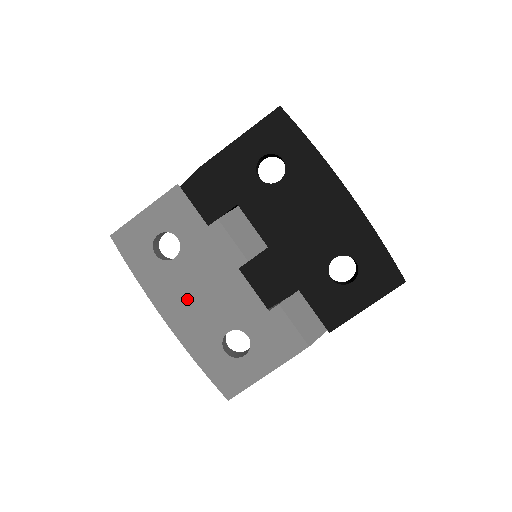
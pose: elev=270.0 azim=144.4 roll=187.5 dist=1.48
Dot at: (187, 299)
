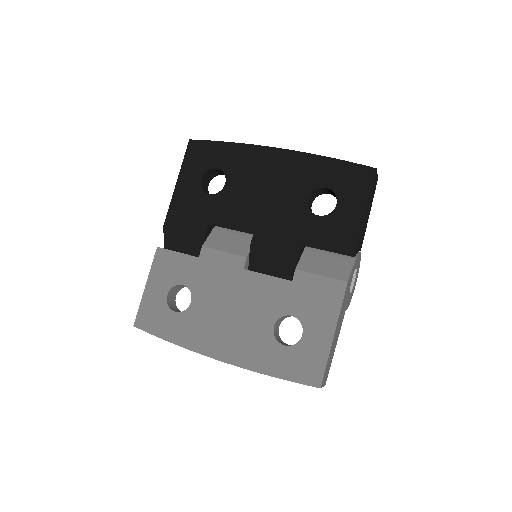
Dot at: (222, 327)
